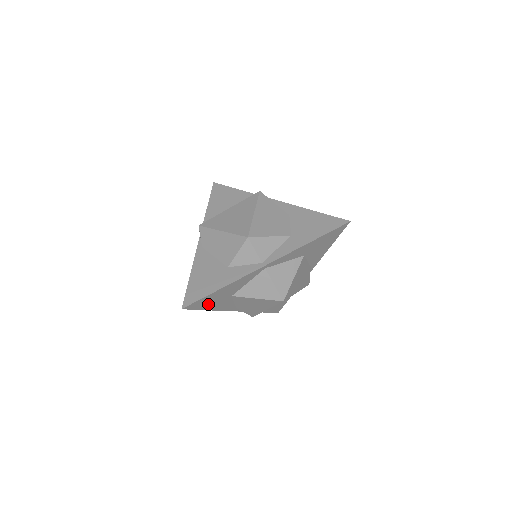
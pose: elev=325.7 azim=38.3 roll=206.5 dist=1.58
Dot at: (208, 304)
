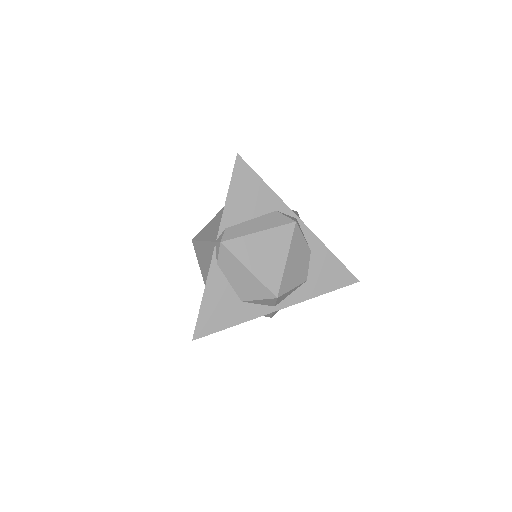
Dot at: occluded
